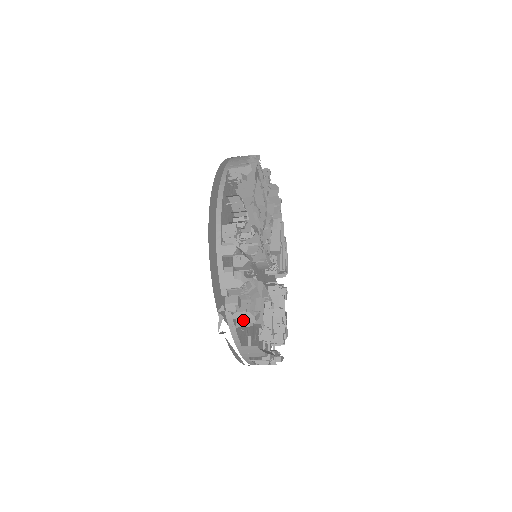
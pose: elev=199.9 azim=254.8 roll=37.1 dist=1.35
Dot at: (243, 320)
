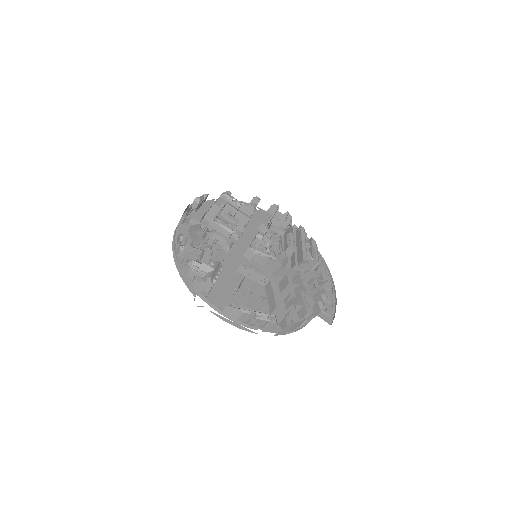
Dot at: (204, 289)
